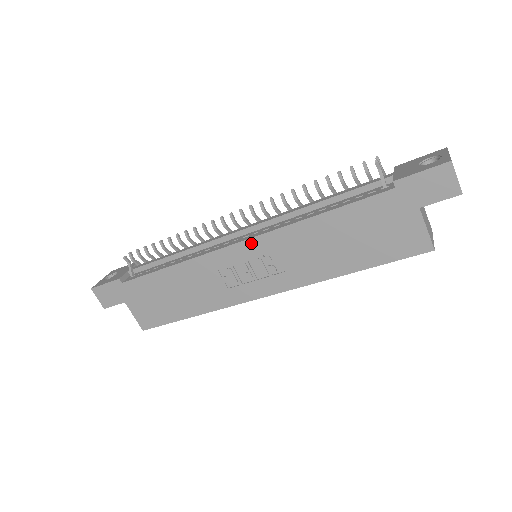
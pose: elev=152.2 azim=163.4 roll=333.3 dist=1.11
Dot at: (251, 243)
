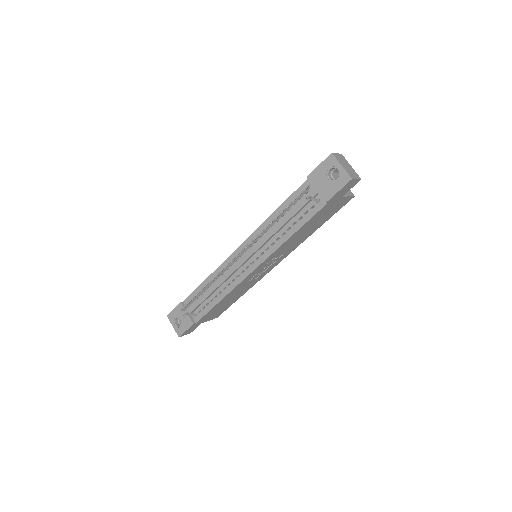
Dot at: (261, 265)
